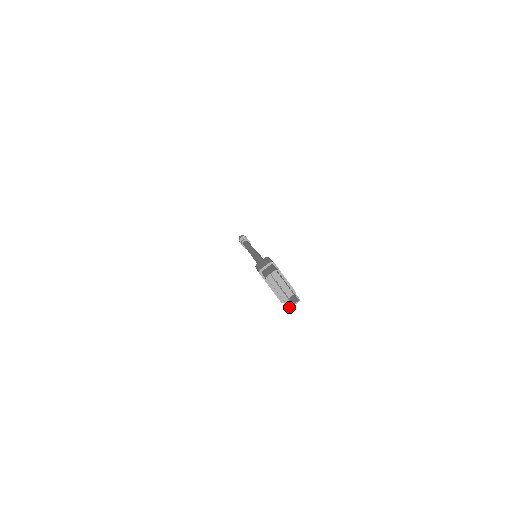
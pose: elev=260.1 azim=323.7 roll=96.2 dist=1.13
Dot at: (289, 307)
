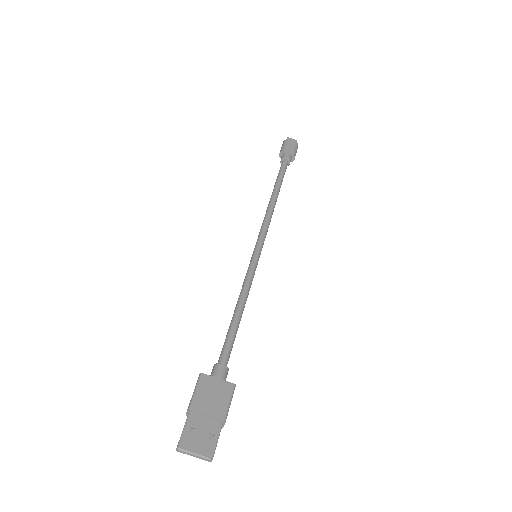
Dot at: (210, 461)
